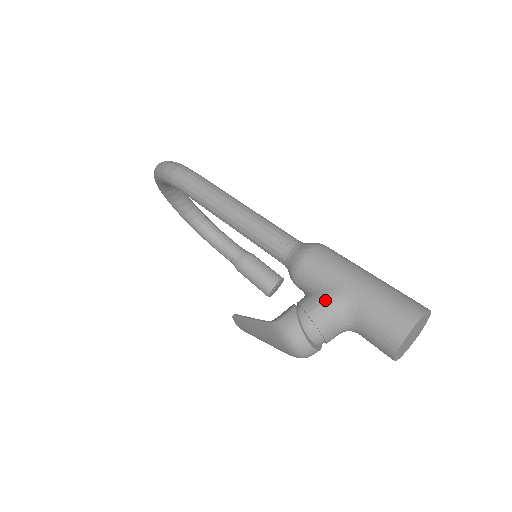
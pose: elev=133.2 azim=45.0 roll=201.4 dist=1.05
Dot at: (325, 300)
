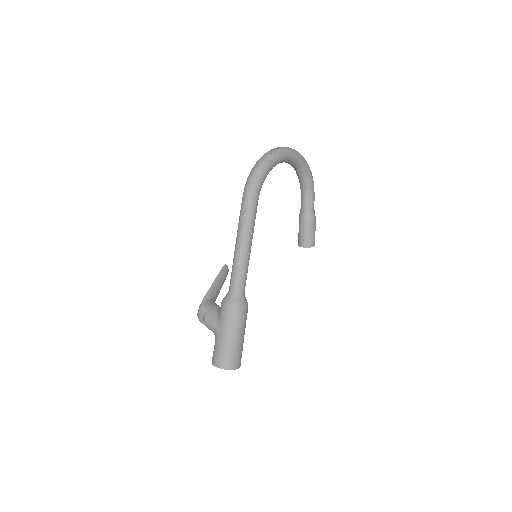
Dot at: (212, 324)
